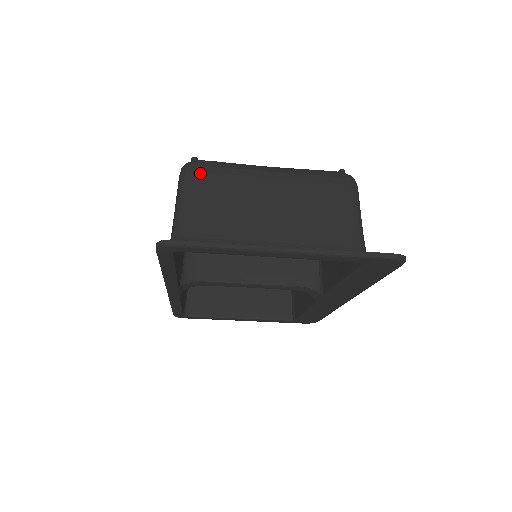
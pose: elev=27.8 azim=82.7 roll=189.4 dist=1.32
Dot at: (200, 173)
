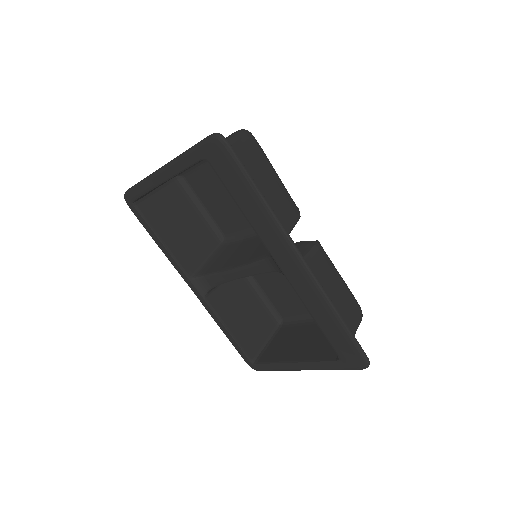
Dot at: occluded
